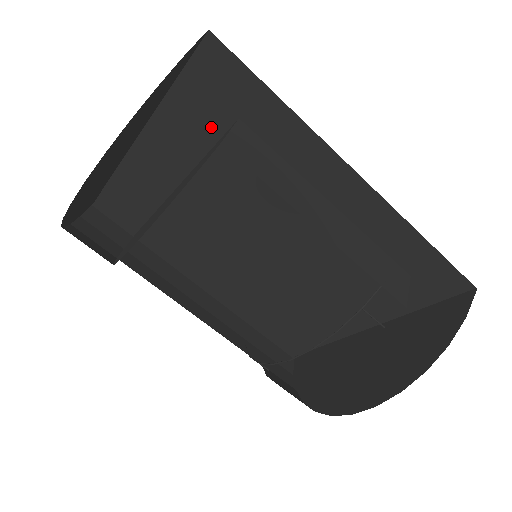
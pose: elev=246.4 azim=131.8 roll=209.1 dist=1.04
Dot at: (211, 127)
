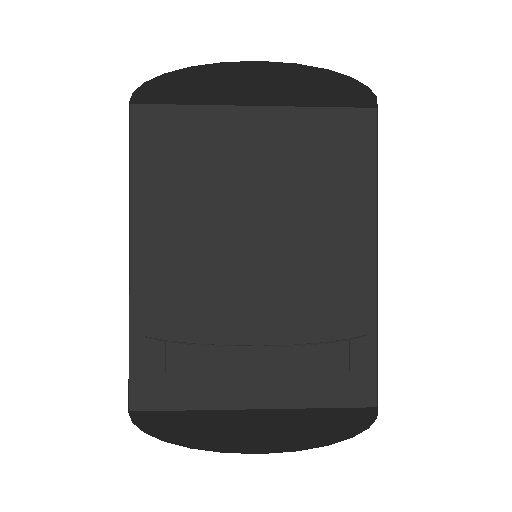
Dot at: (333, 145)
